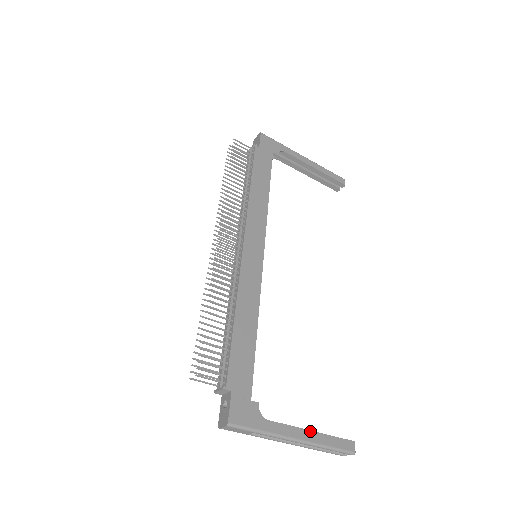
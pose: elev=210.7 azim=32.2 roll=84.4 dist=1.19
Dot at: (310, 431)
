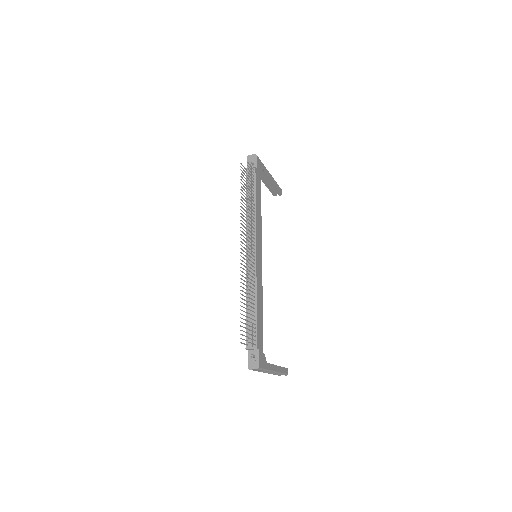
Dot at: (277, 366)
